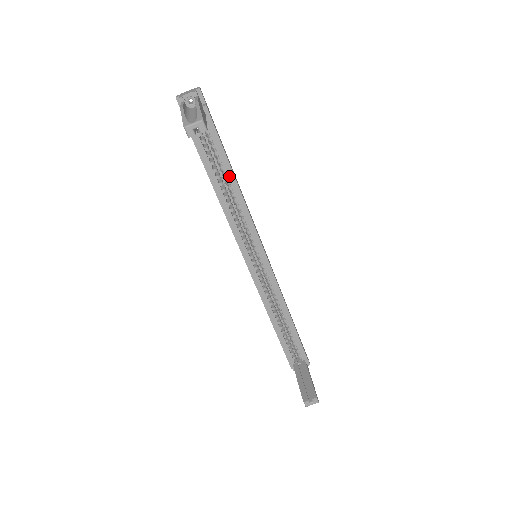
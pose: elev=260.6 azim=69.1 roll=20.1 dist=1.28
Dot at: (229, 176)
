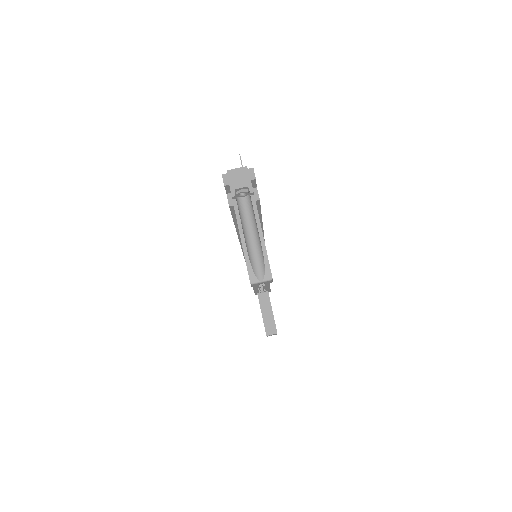
Dot at: occluded
